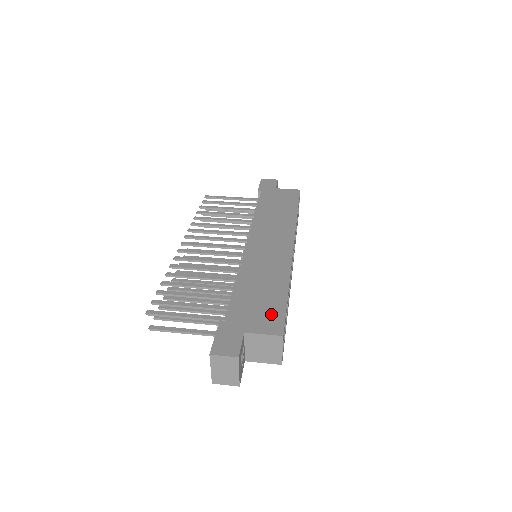
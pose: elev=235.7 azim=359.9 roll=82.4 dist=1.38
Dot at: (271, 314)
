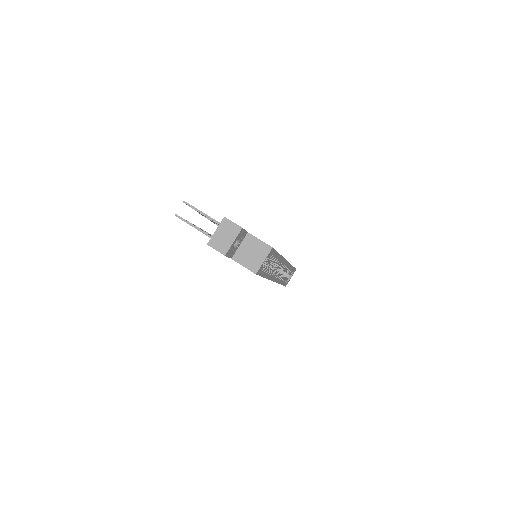
Dot at: occluded
